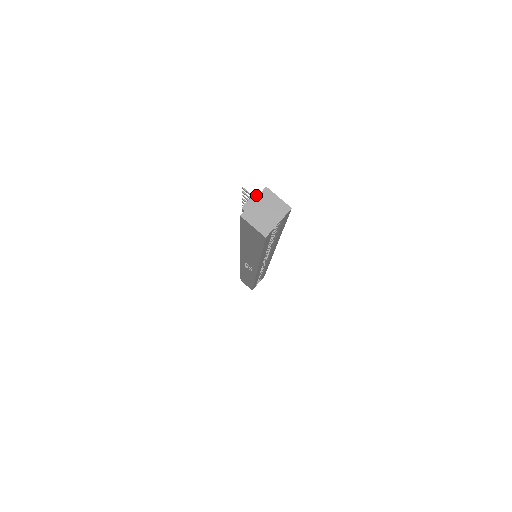
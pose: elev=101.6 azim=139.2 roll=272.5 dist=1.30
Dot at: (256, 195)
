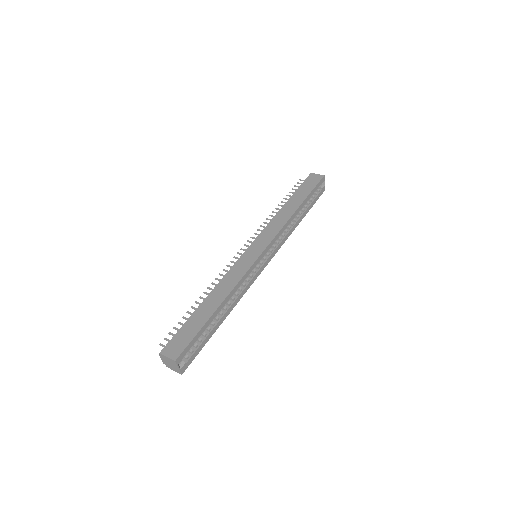
Dot at: (161, 358)
